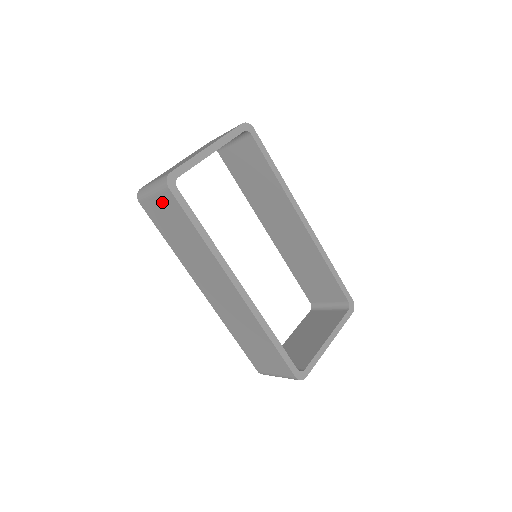
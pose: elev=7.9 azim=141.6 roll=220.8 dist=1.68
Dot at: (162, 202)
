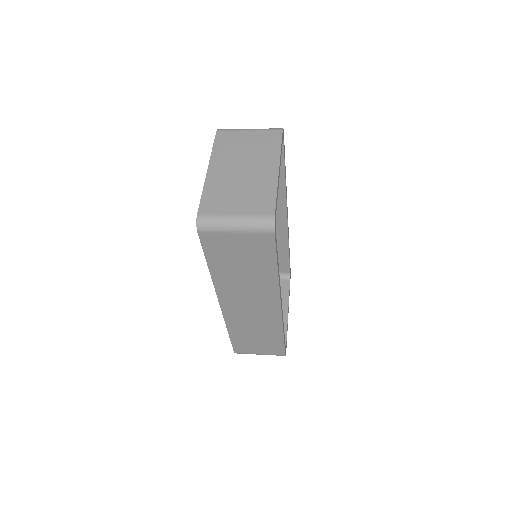
Dot at: (246, 240)
